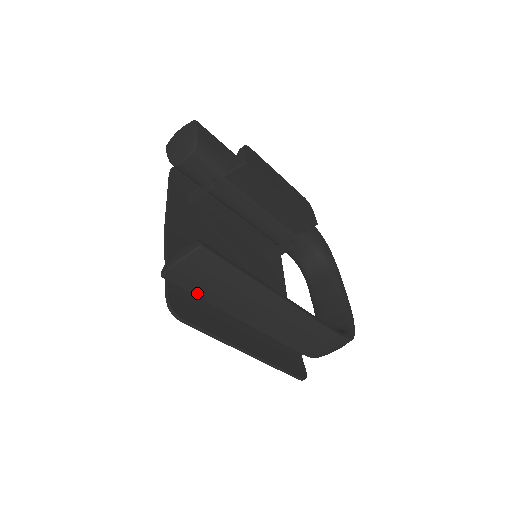
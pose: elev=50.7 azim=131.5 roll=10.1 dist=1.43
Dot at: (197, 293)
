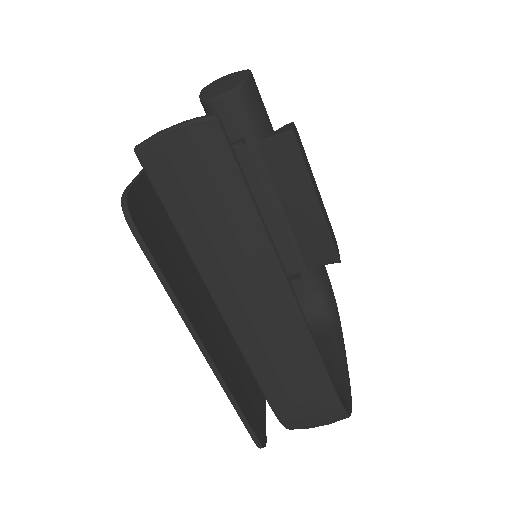
Dot at: (173, 209)
